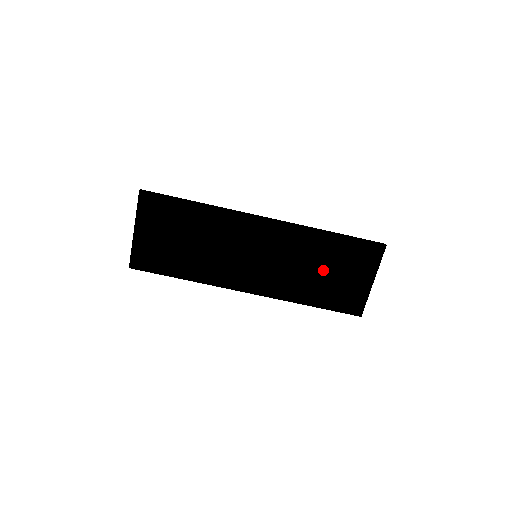
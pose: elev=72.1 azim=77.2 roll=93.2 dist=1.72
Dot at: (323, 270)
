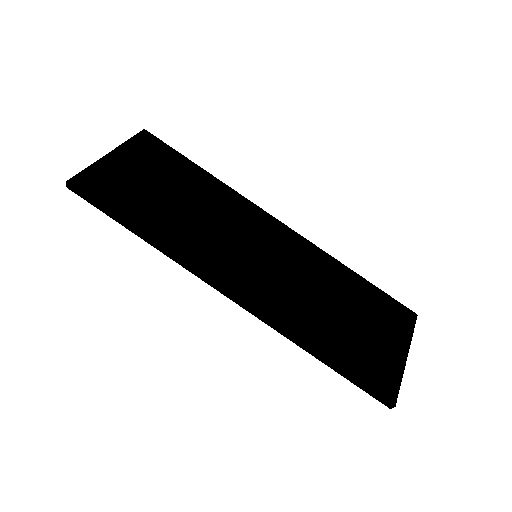
Dot at: (342, 310)
